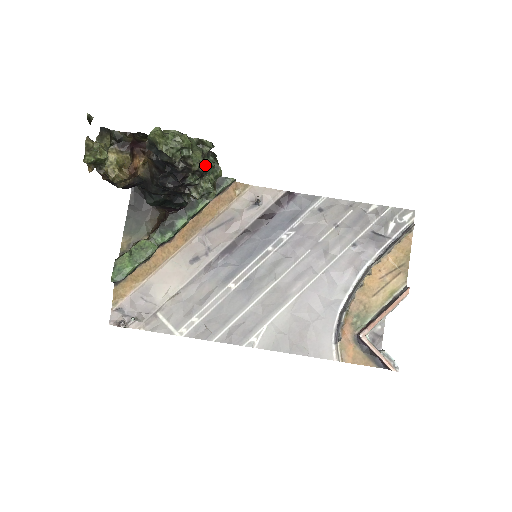
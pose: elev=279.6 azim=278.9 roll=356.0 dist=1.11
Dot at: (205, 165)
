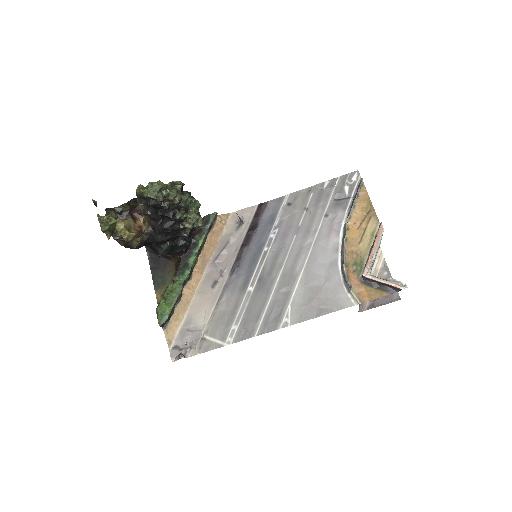
Dot at: (184, 200)
